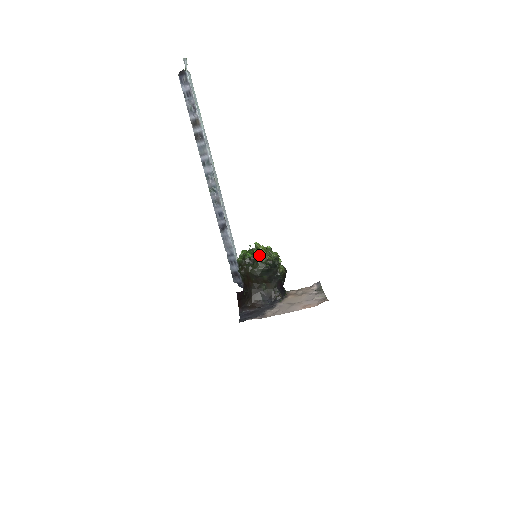
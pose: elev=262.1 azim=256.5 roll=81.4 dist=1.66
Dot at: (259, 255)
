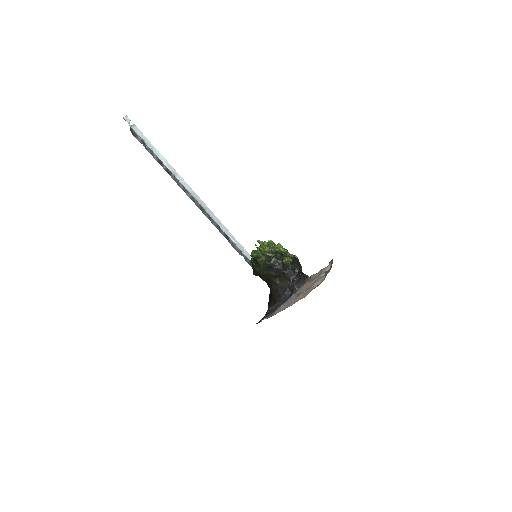
Dot at: (260, 254)
